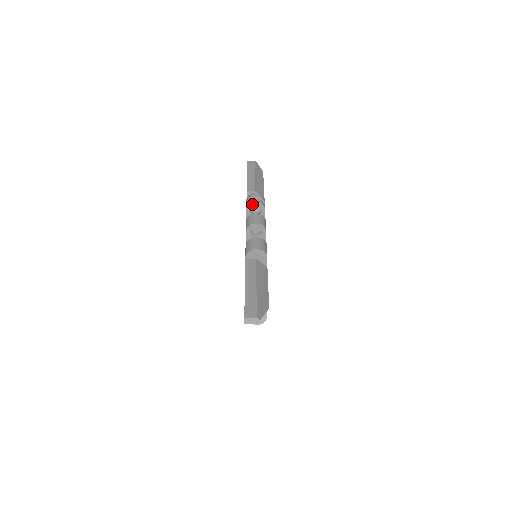
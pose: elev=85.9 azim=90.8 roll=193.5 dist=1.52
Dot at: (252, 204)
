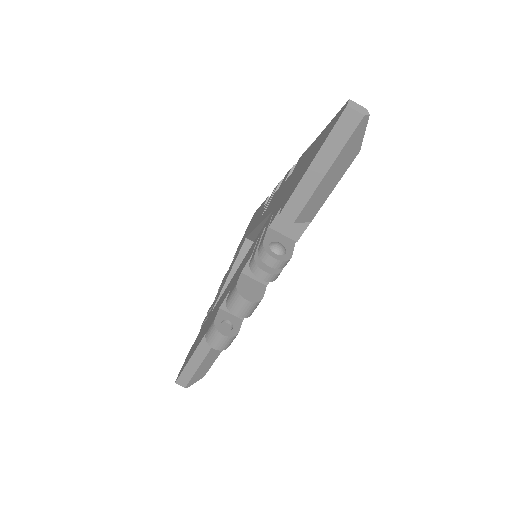
Dot at: occluded
